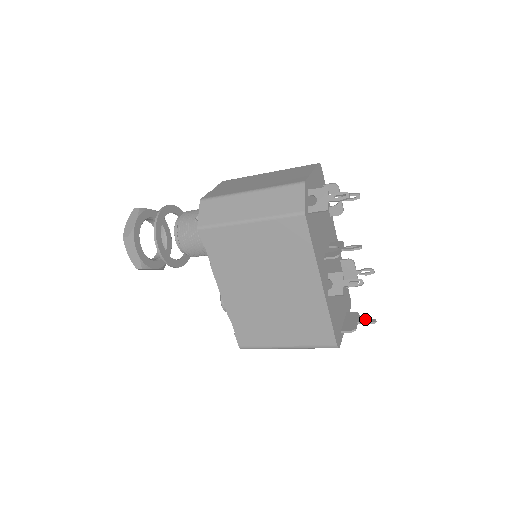
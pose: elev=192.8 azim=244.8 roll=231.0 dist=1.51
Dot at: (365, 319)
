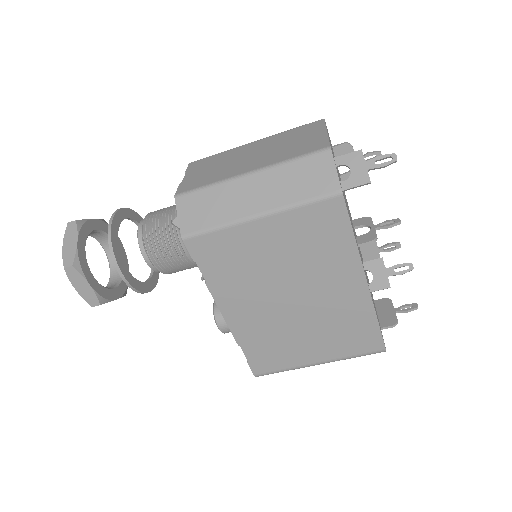
Dot at: (403, 306)
